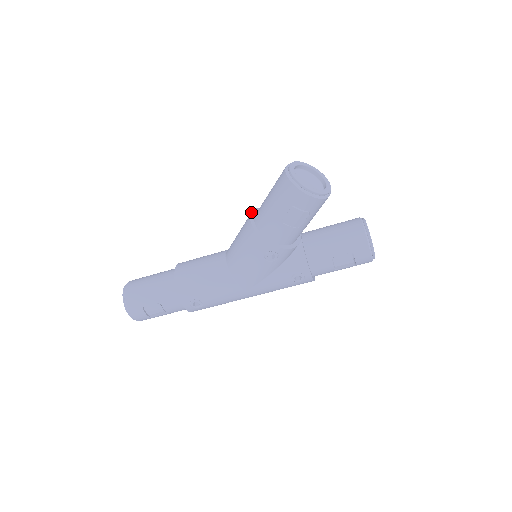
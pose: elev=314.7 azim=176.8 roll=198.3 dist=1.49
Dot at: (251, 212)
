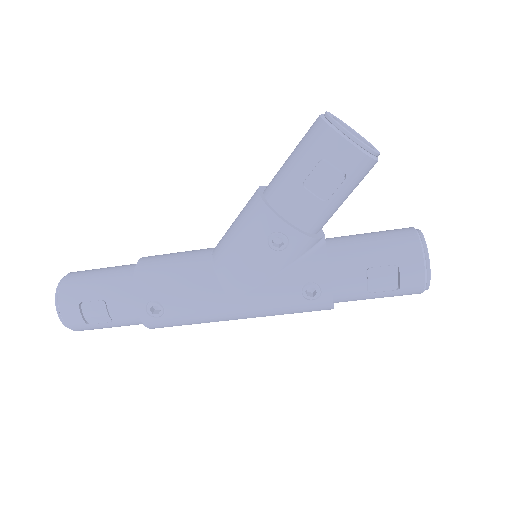
Dot at: occluded
